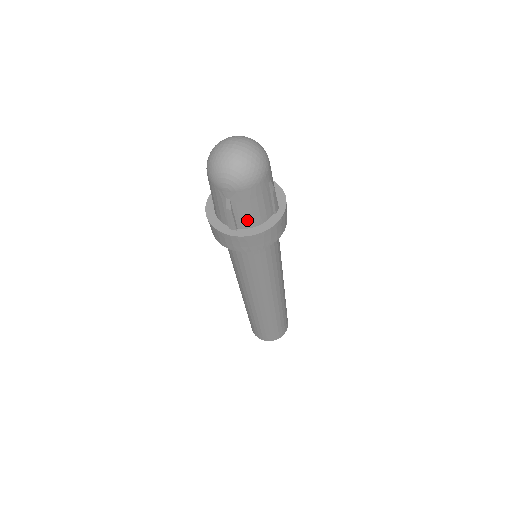
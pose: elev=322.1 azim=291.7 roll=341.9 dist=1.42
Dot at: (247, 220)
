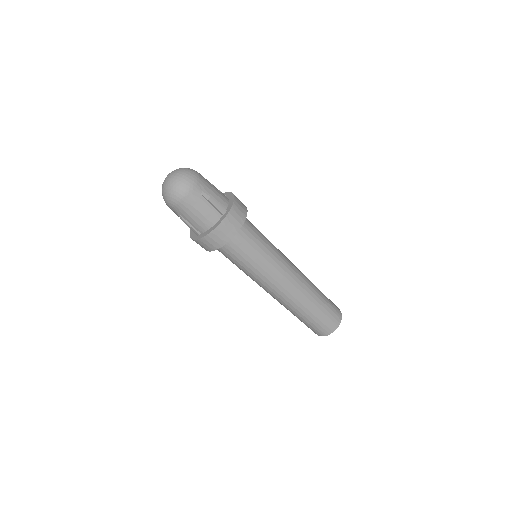
Dot at: (200, 225)
